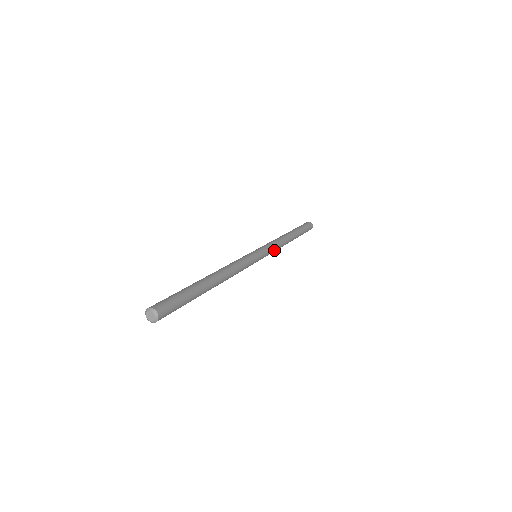
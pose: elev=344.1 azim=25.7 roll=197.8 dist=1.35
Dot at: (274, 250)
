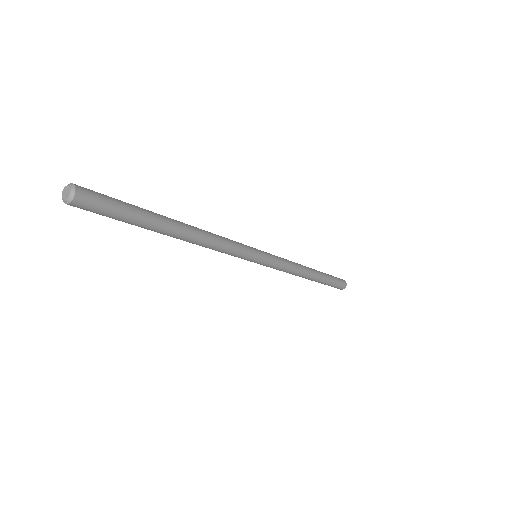
Dot at: (284, 265)
